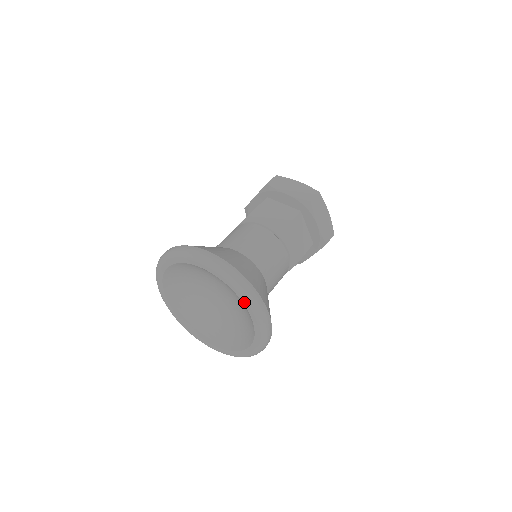
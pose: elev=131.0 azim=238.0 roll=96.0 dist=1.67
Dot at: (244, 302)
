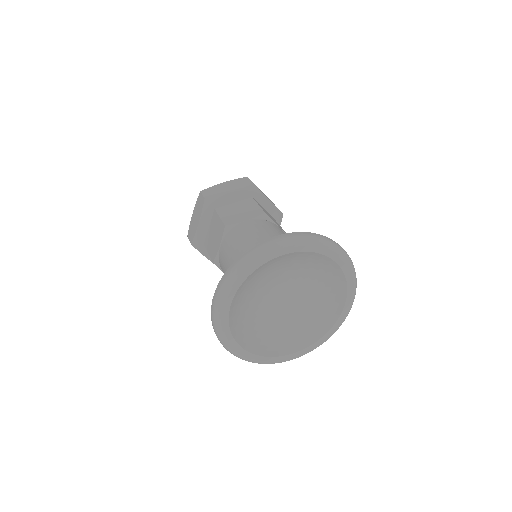
Dot at: (330, 255)
